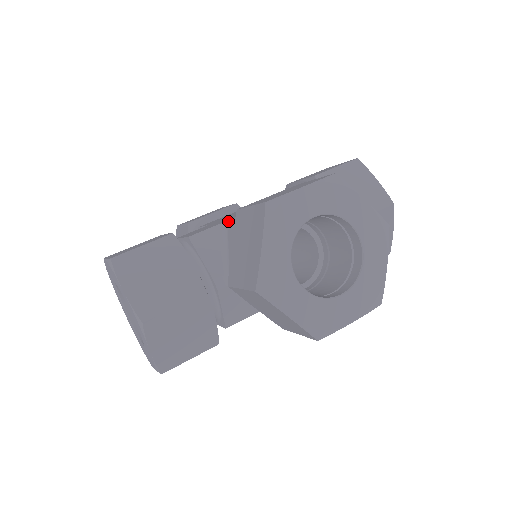
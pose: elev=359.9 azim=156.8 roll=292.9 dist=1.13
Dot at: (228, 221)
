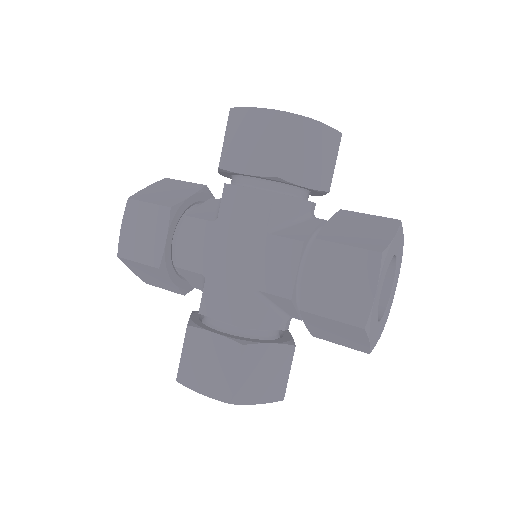
Dot at: (262, 292)
